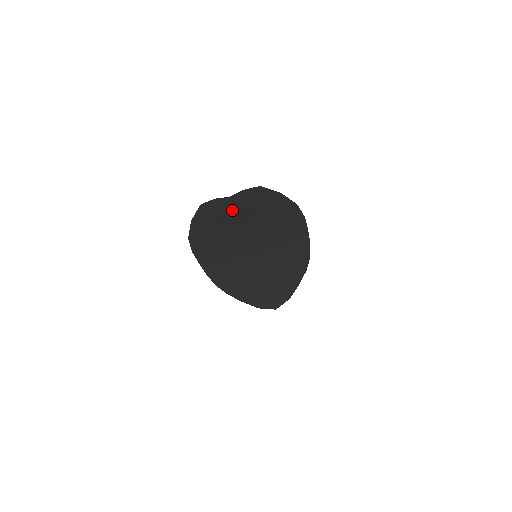
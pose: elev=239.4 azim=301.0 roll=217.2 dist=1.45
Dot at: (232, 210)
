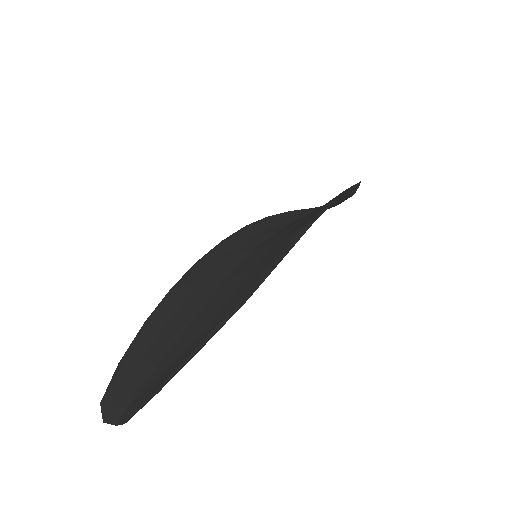
Dot at: (144, 386)
